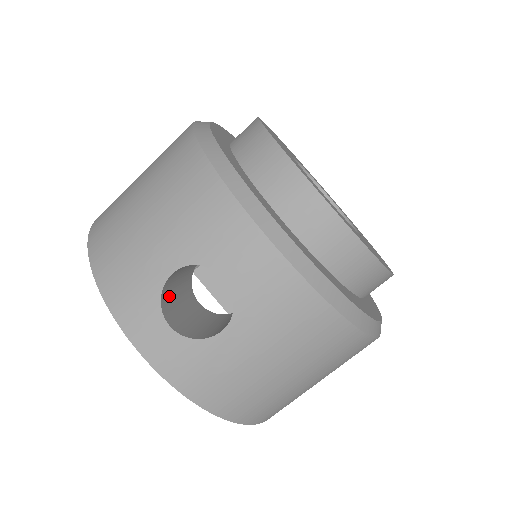
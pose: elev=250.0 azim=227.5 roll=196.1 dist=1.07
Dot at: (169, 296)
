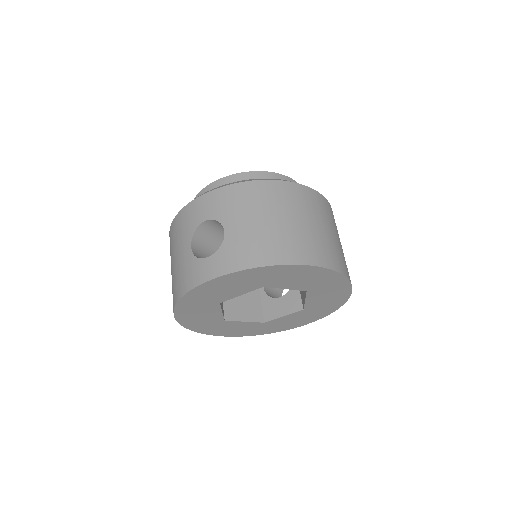
Dot at: occluded
